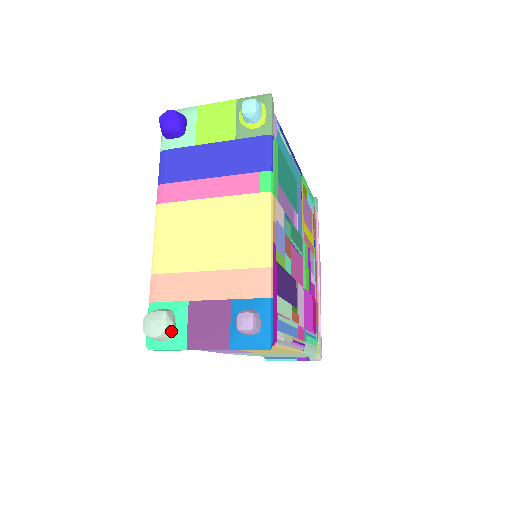
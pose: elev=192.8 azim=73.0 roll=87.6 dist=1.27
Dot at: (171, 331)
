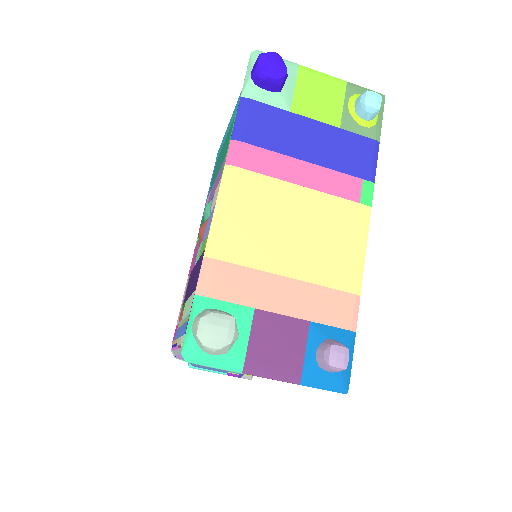
Dot at: (232, 344)
